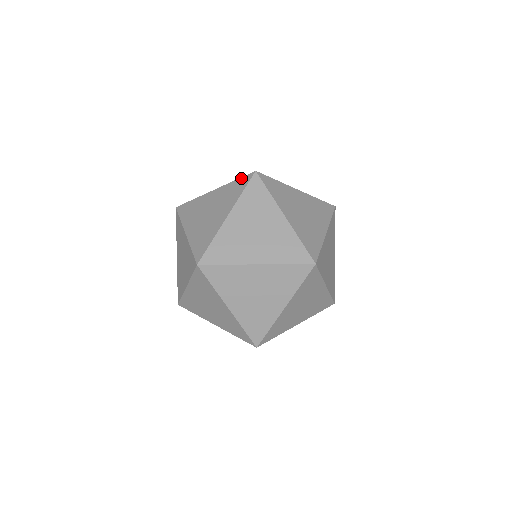
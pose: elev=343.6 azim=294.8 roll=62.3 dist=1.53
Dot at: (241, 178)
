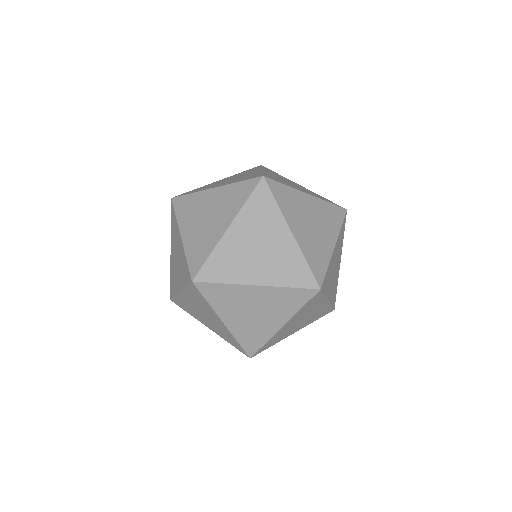
Dot at: (246, 181)
